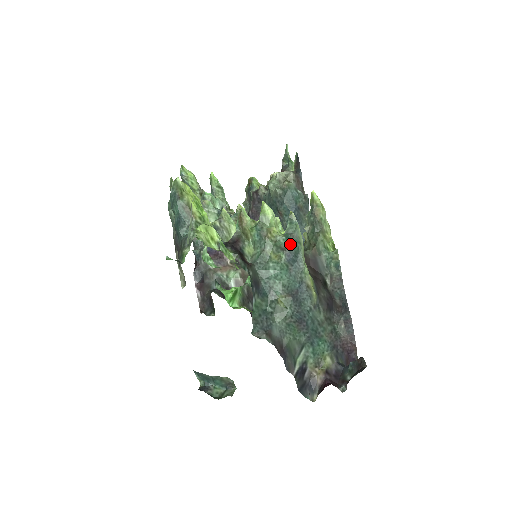
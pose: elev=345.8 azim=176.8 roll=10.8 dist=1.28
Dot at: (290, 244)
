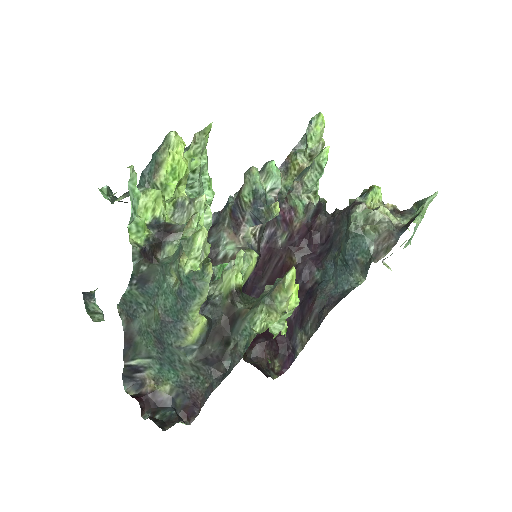
Dot at: (188, 285)
